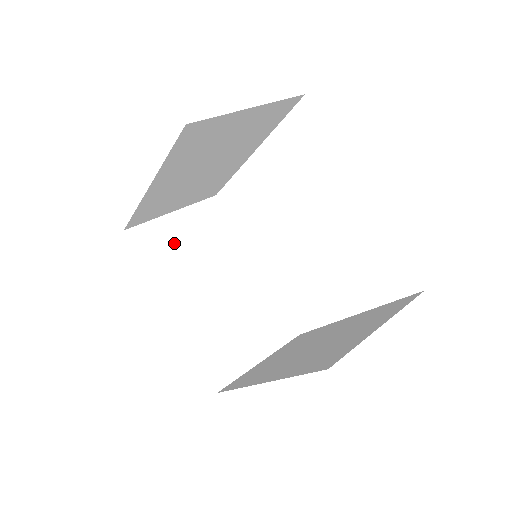
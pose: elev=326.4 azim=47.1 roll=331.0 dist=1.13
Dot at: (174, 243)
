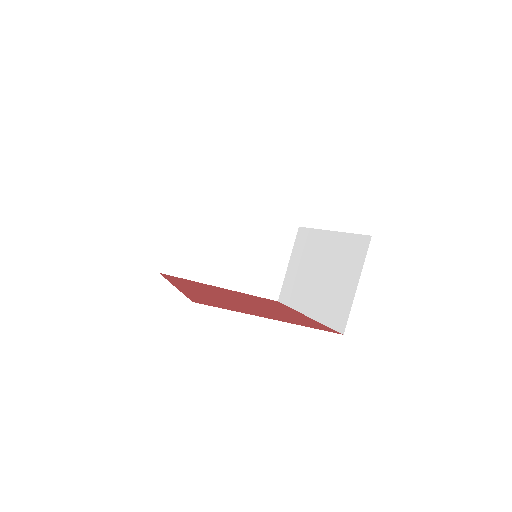
Dot at: (189, 250)
